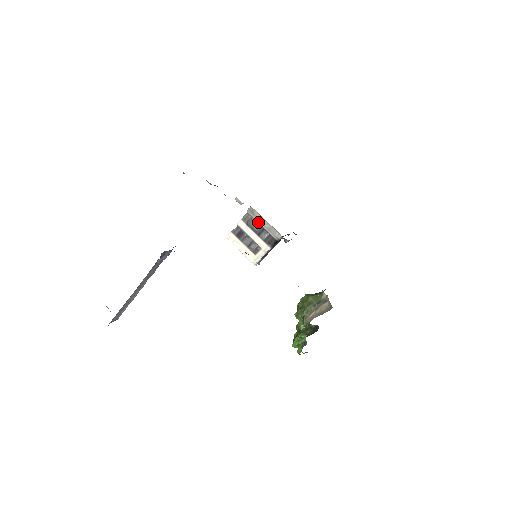
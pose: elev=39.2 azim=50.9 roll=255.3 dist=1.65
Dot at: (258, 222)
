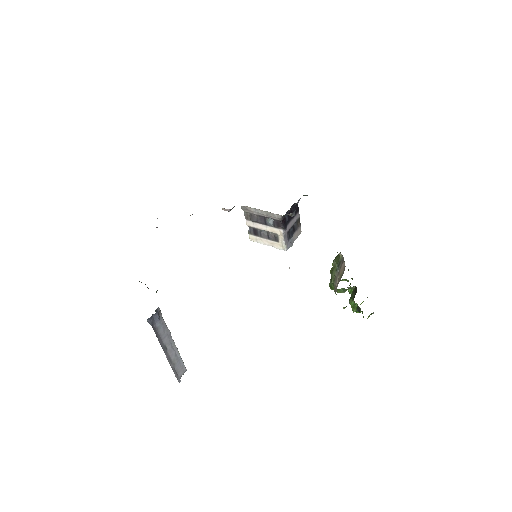
Dot at: (257, 214)
